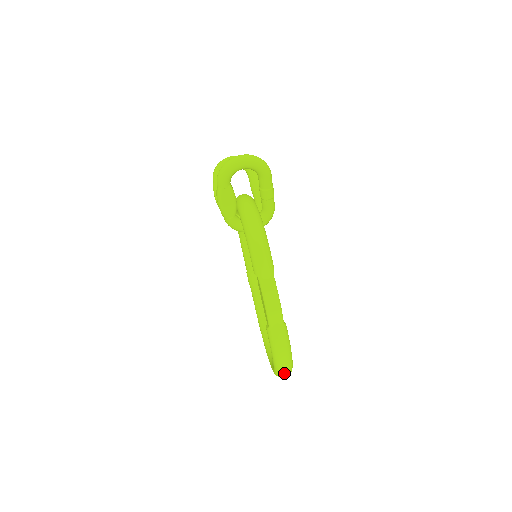
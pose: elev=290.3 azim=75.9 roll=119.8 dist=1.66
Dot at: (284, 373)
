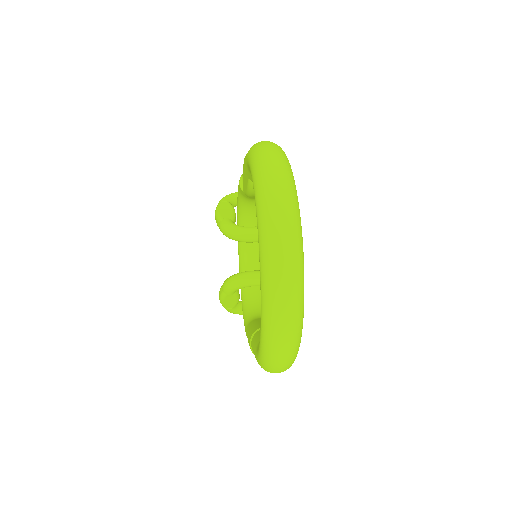
Dot at: (270, 159)
